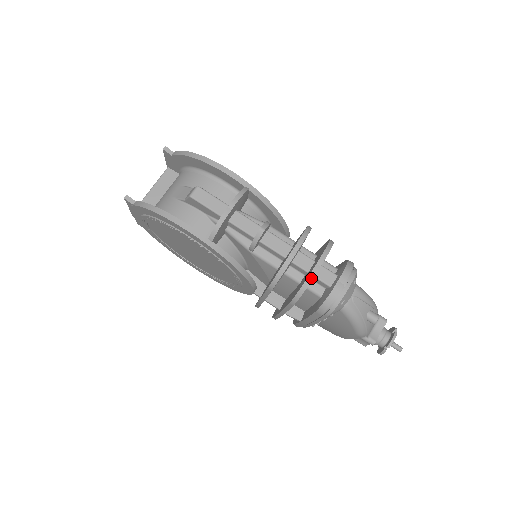
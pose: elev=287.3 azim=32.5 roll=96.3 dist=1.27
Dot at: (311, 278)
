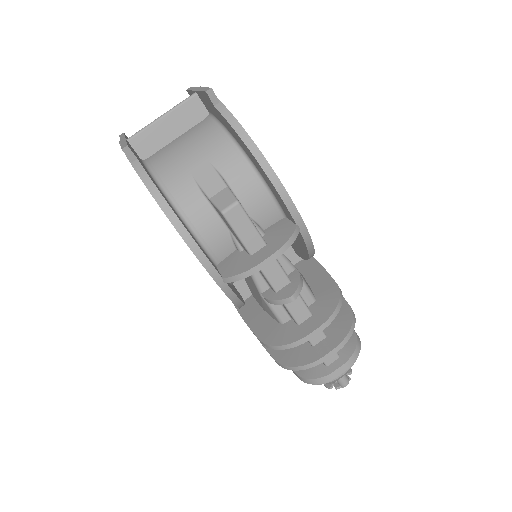
Dot at: (315, 364)
